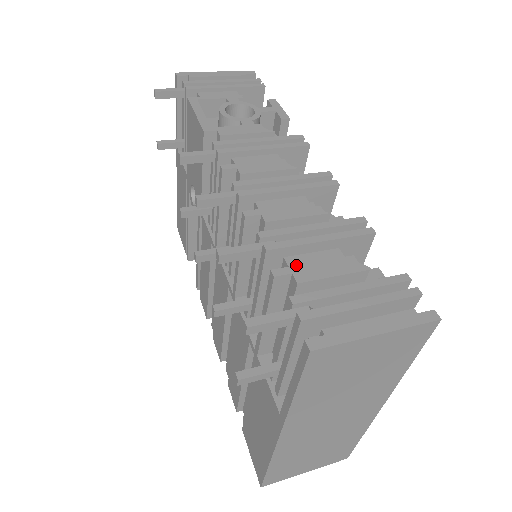
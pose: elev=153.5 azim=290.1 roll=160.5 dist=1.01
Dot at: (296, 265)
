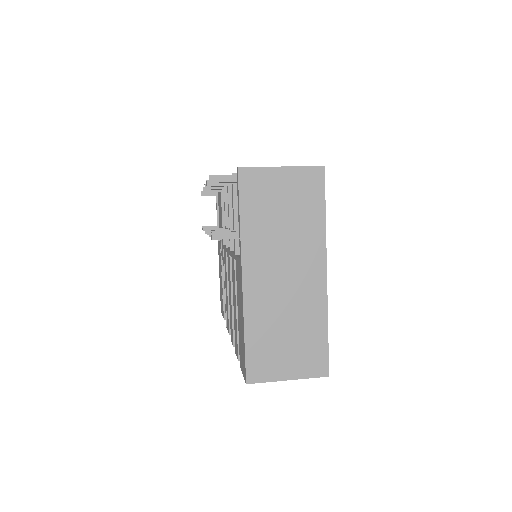
Dot at: occluded
